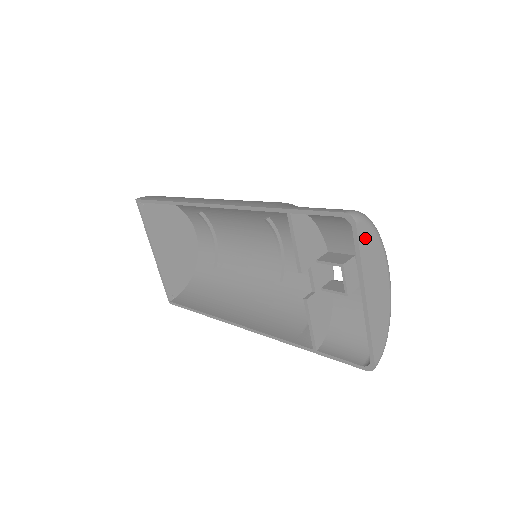
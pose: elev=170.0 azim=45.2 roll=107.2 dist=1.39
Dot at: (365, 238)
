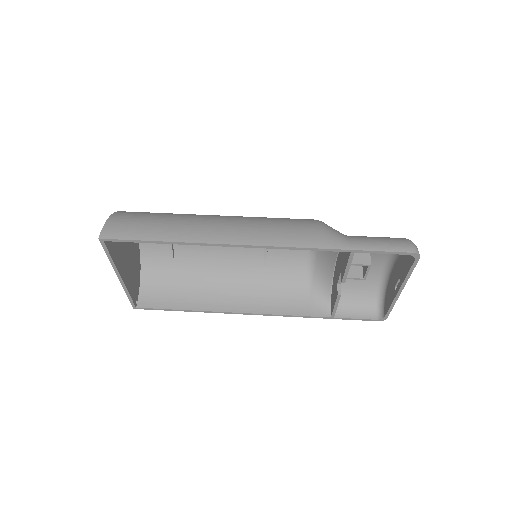
Dot at: occluded
